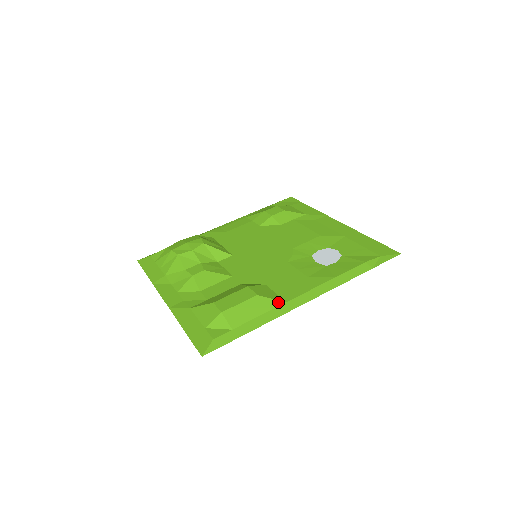
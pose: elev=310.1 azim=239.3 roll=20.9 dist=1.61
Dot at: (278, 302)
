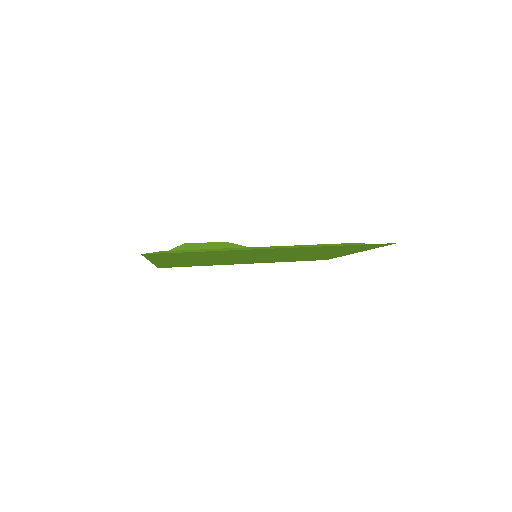
Dot at: (242, 246)
